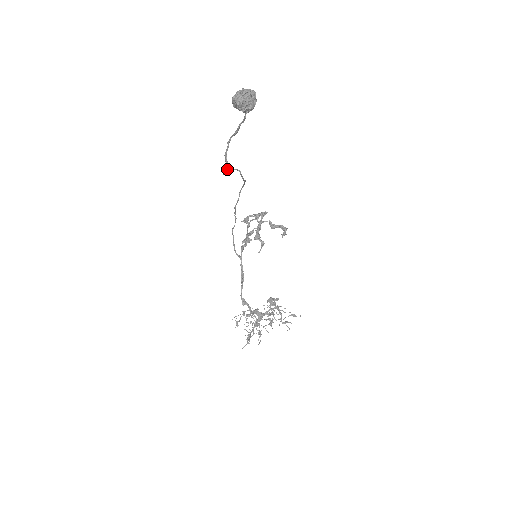
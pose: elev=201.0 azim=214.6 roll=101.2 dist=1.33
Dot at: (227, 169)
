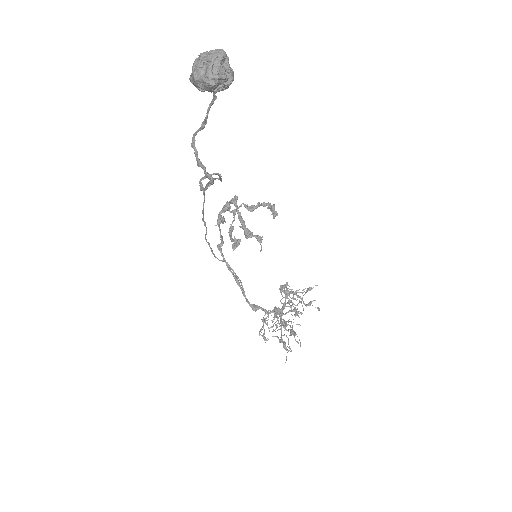
Dot at: (210, 183)
